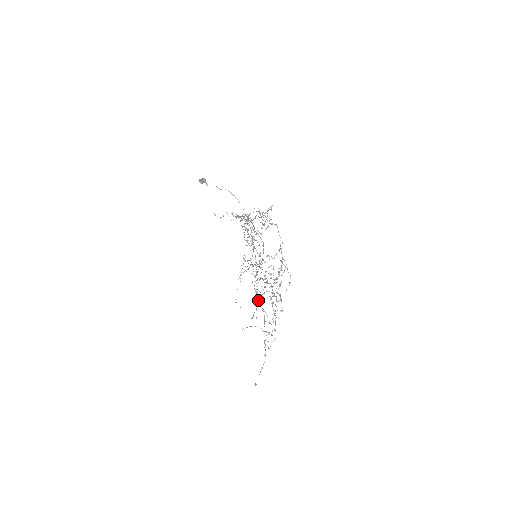
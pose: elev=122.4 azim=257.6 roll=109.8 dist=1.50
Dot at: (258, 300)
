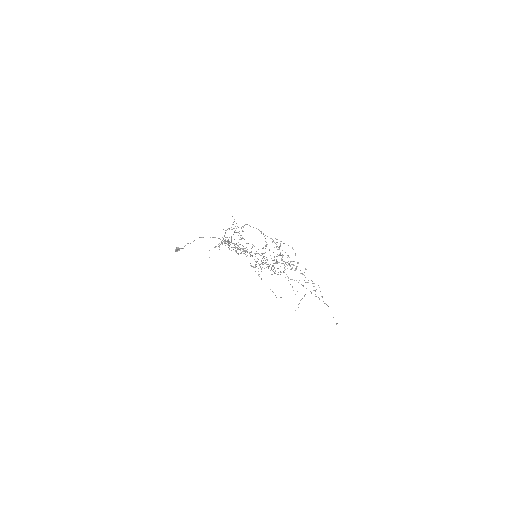
Dot at: occluded
